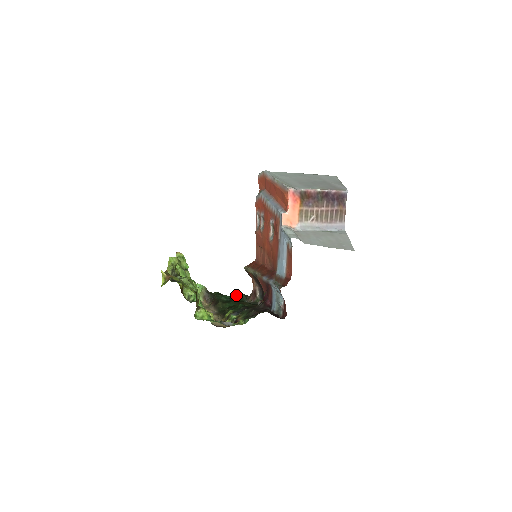
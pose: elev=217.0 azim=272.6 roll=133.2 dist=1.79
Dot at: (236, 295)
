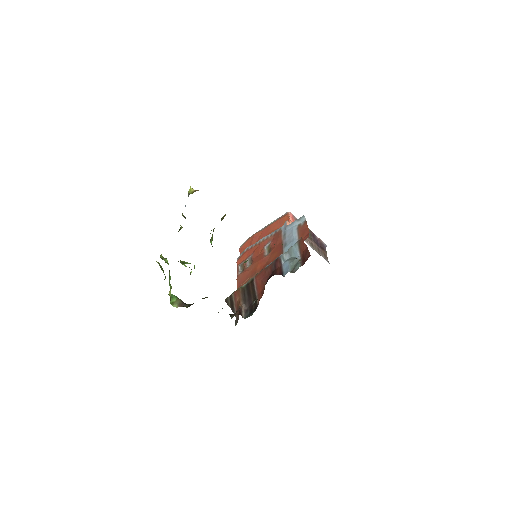
Dot at: occluded
